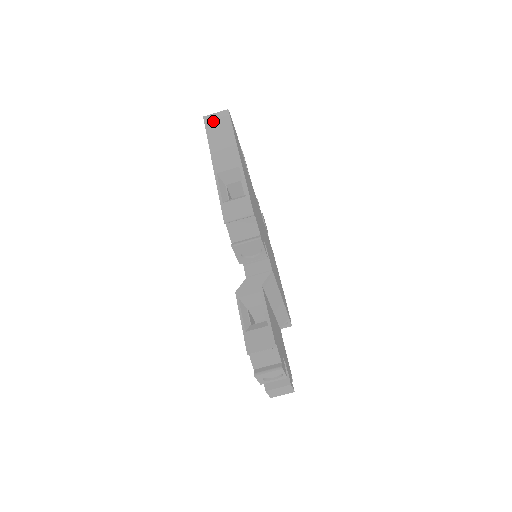
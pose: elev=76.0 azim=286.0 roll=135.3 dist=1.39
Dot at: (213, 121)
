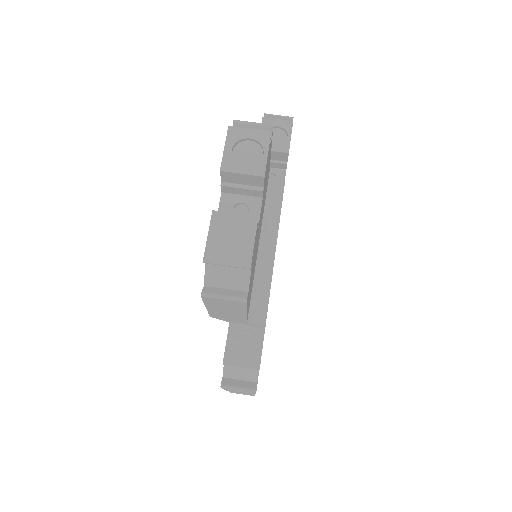
Dot at: occluded
